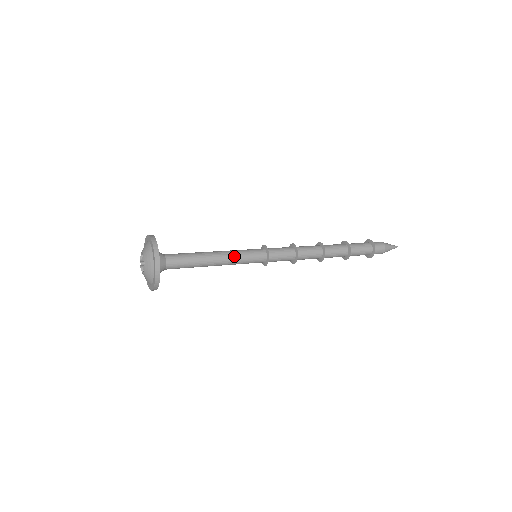
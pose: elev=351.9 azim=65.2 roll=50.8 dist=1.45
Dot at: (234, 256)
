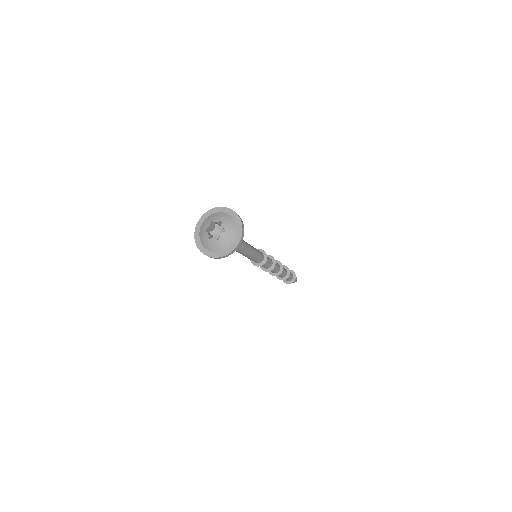
Dot at: occluded
